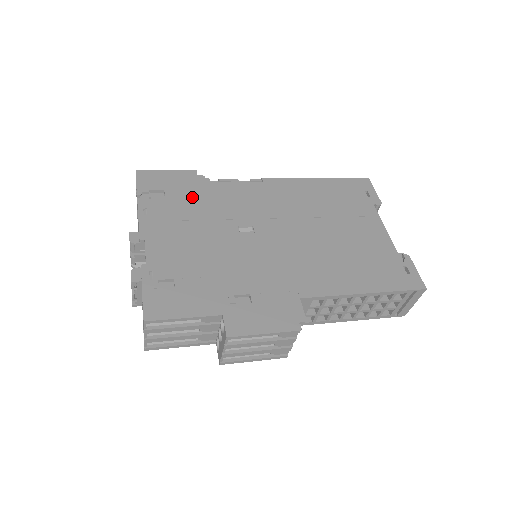
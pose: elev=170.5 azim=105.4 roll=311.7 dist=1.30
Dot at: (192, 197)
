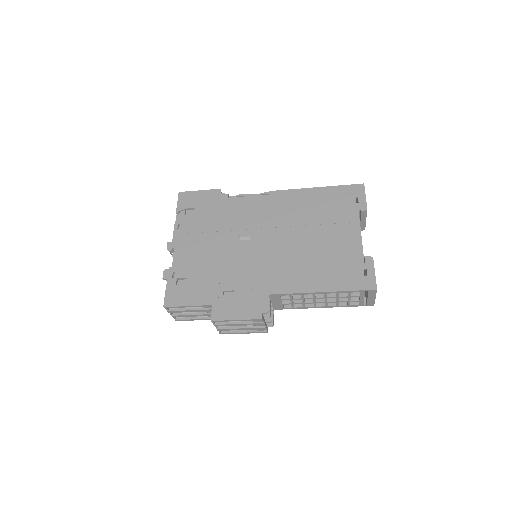
Dot at: (212, 212)
